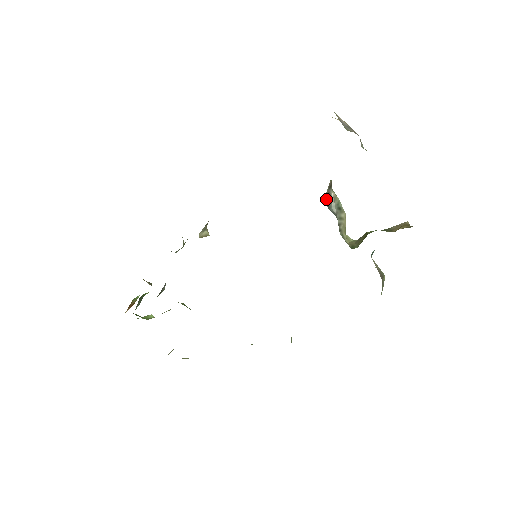
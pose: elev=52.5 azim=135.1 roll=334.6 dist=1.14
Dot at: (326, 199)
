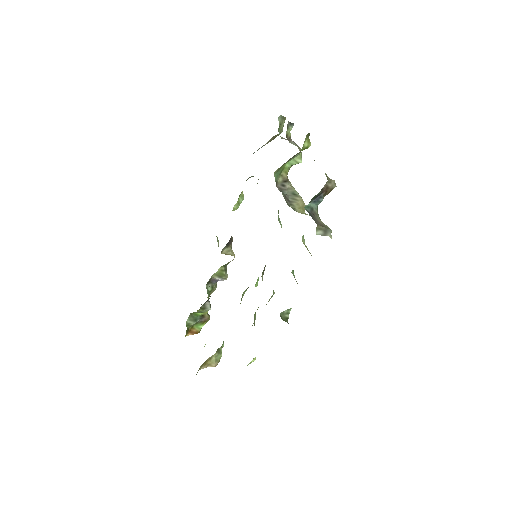
Dot at: (279, 187)
